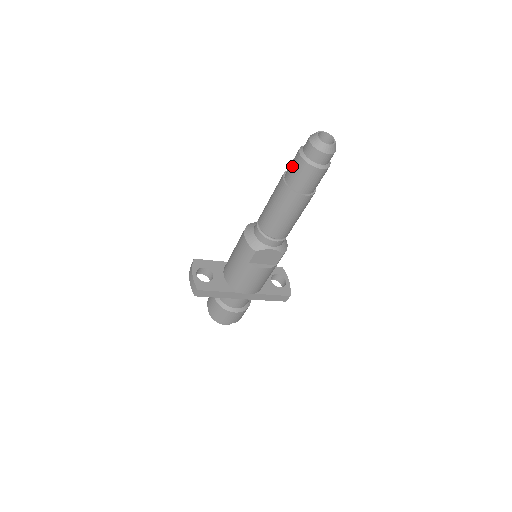
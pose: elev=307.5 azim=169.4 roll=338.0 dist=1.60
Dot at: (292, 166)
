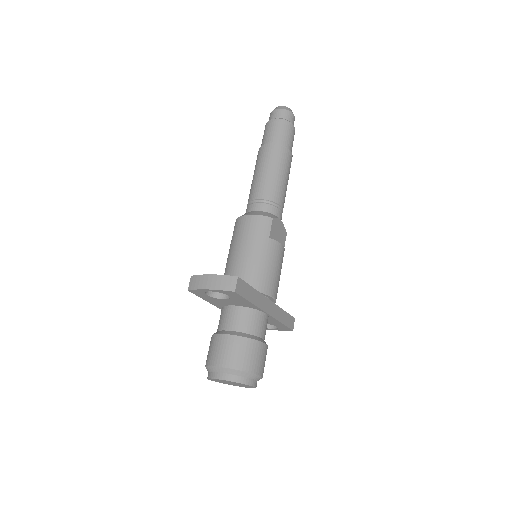
Dot at: (271, 131)
